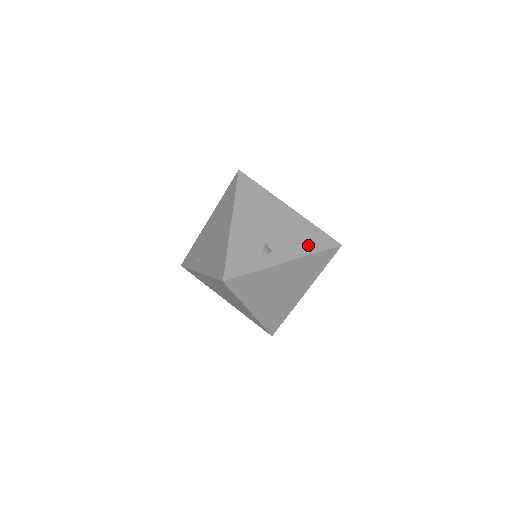
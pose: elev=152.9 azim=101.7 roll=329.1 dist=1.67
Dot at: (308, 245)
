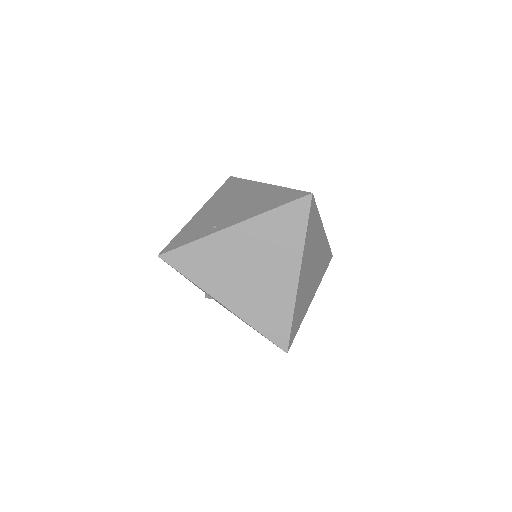
Dot at: occluded
